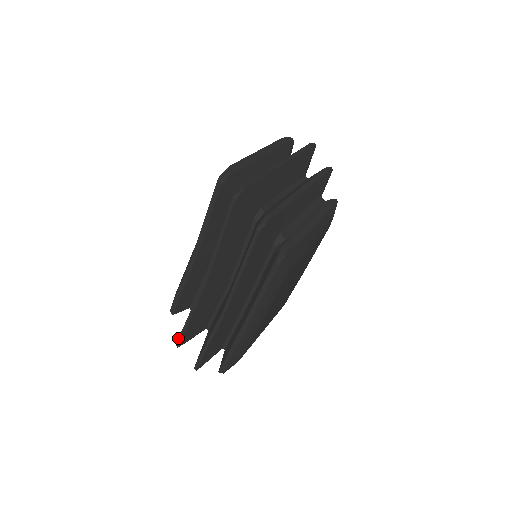
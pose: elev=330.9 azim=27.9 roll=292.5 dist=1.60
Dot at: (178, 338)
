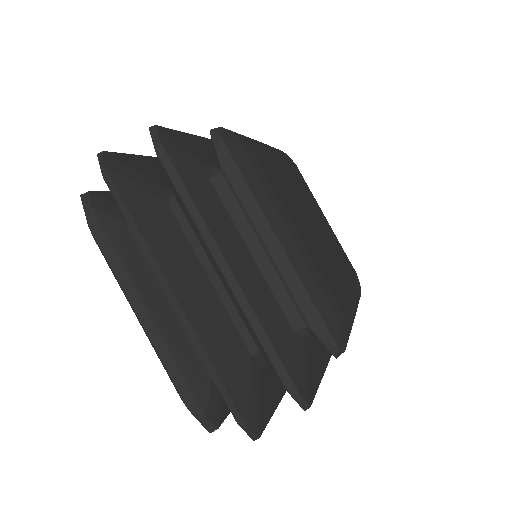
Dot at: occluded
